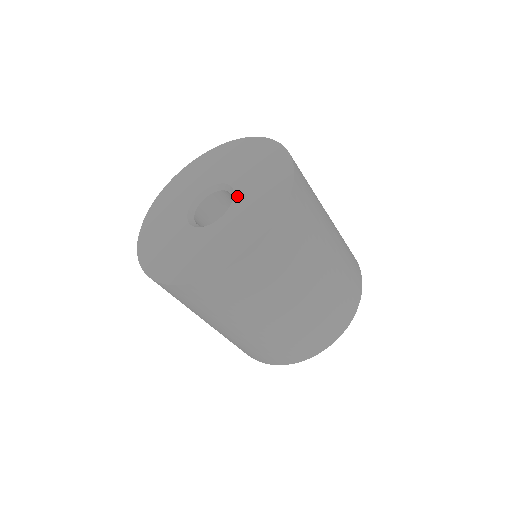
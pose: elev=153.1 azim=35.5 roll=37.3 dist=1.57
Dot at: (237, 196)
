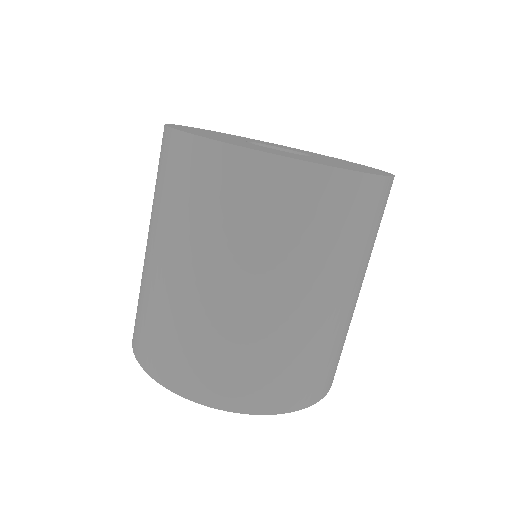
Dot at: occluded
